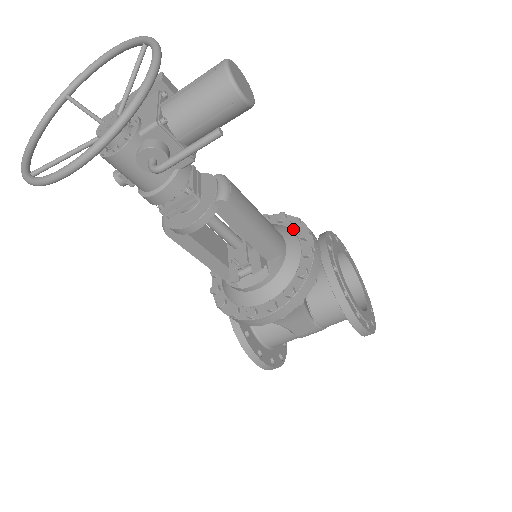
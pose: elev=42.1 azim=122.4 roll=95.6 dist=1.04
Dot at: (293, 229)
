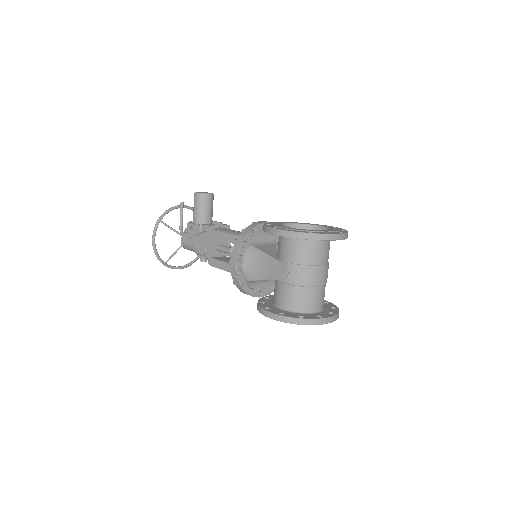
Dot at: occluded
